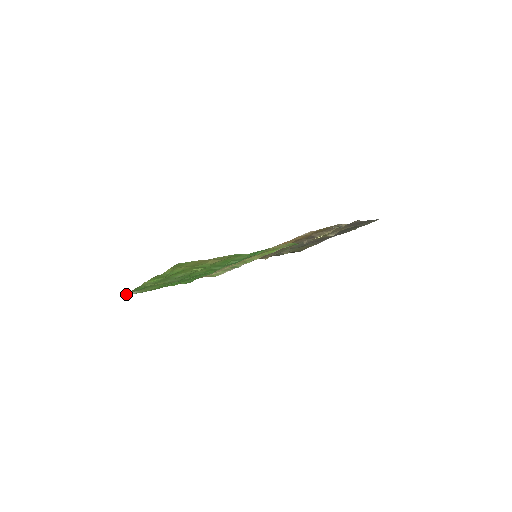
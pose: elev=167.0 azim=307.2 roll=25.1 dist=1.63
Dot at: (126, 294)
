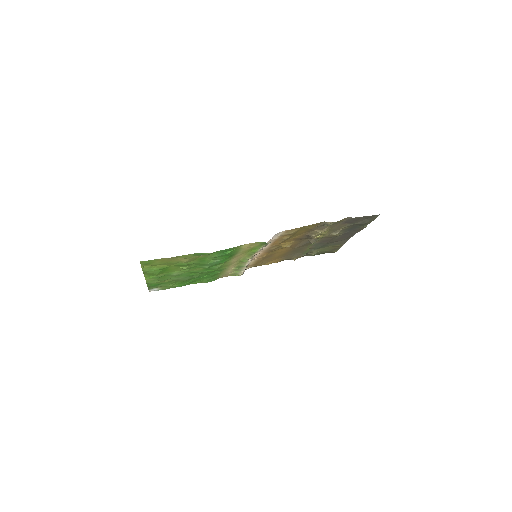
Dot at: (152, 290)
